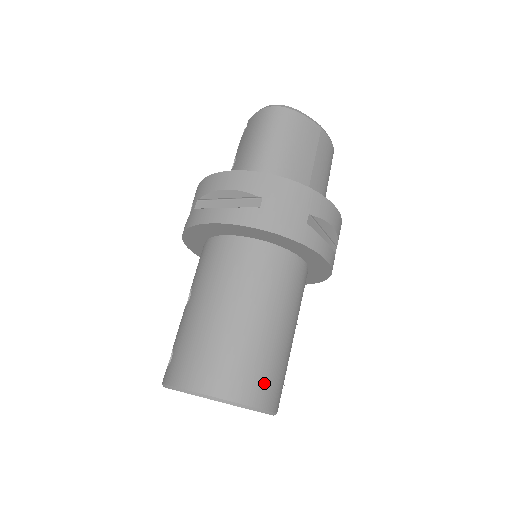
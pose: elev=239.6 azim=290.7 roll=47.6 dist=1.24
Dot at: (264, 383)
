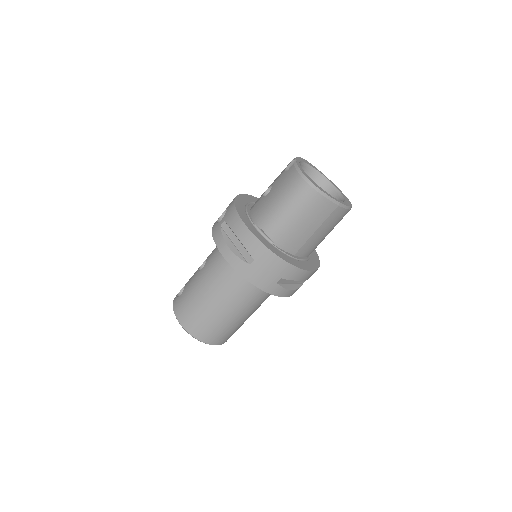
Dot at: (219, 336)
